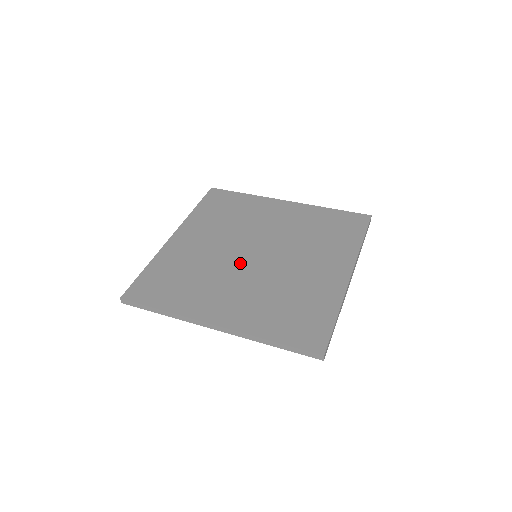
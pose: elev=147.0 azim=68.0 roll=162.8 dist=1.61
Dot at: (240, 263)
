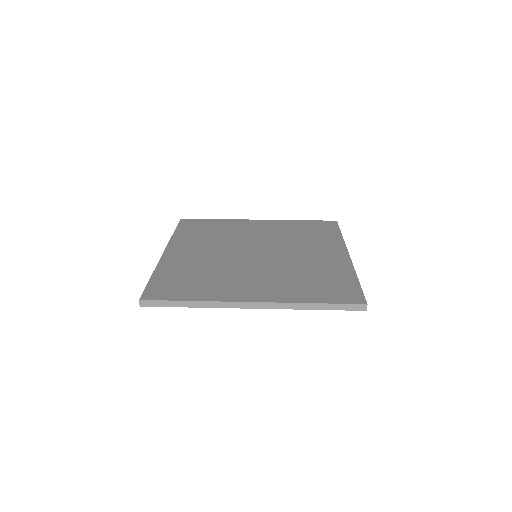
Dot at: (246, 260)
